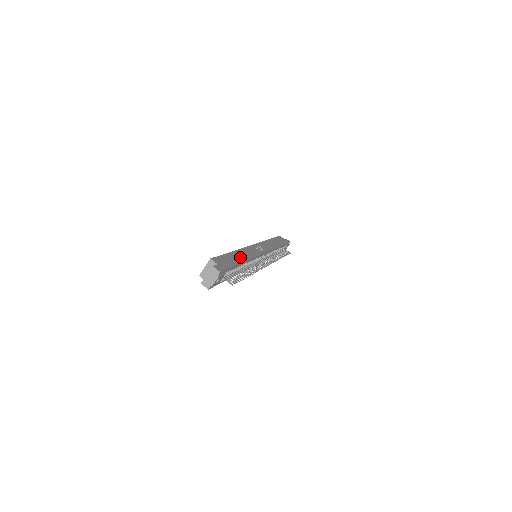
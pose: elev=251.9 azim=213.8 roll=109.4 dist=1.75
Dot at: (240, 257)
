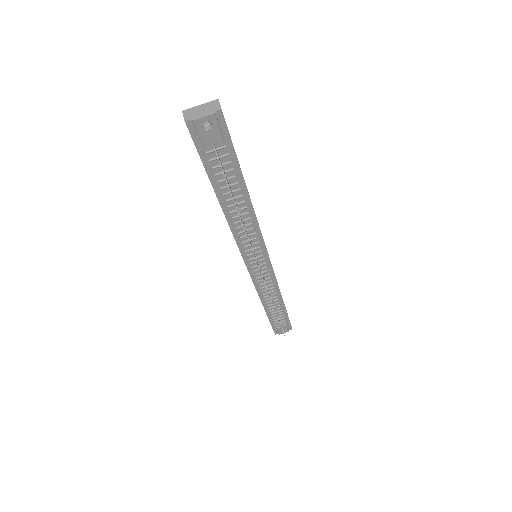
Dot at: occluded
